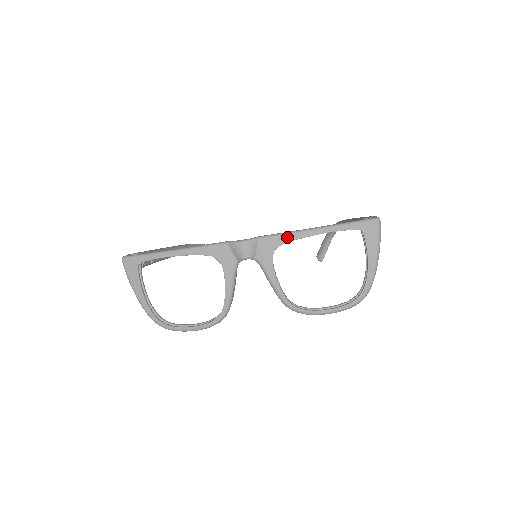
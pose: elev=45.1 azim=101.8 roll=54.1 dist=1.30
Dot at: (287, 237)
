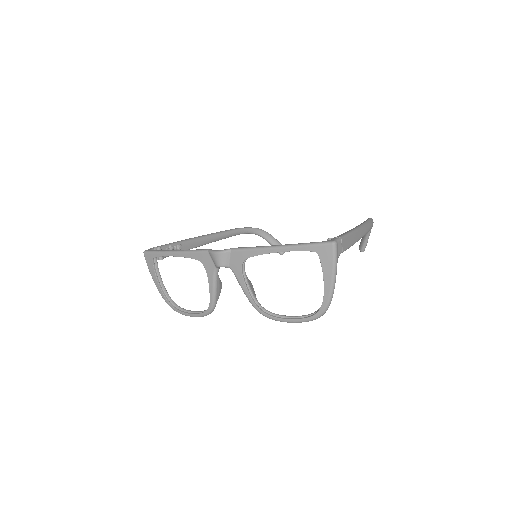
Dot at: (252, 252)
